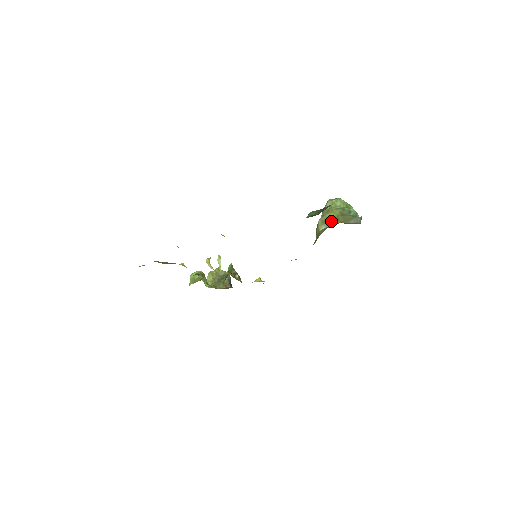
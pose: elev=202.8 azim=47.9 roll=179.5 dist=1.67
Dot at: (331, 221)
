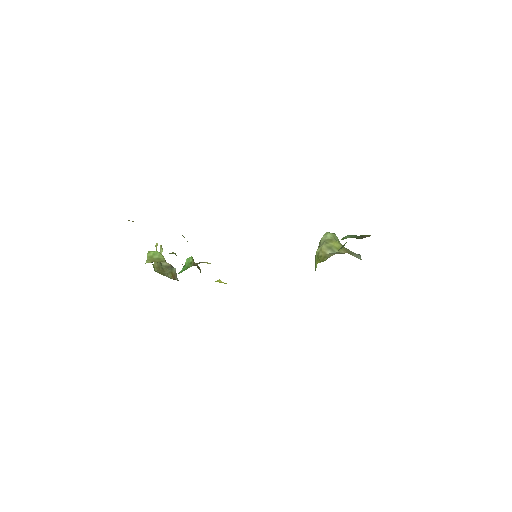
Dot at: (336, 249)
